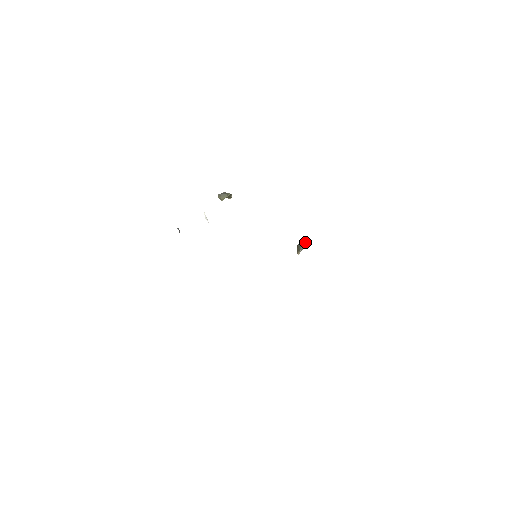
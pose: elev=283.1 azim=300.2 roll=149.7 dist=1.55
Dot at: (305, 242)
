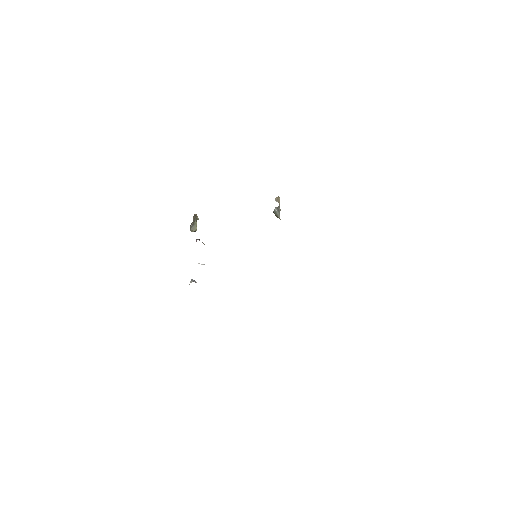
Dot at: (275, 199)
